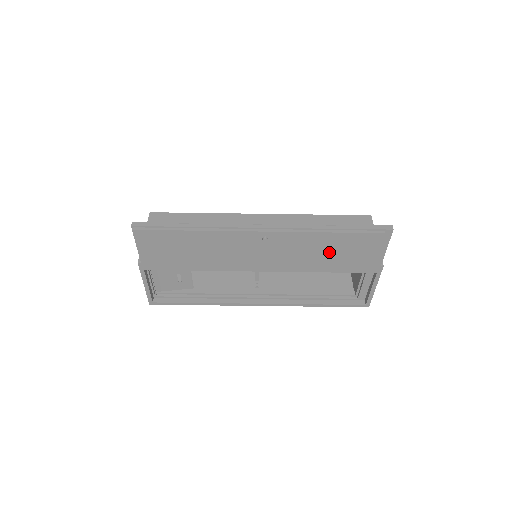
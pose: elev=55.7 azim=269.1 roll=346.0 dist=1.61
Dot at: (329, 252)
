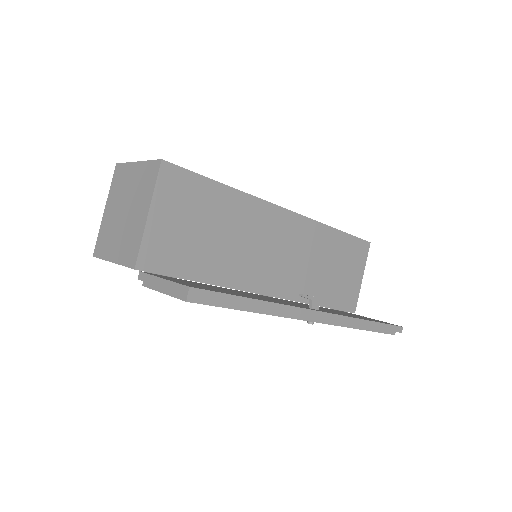
Dot at: occluded
